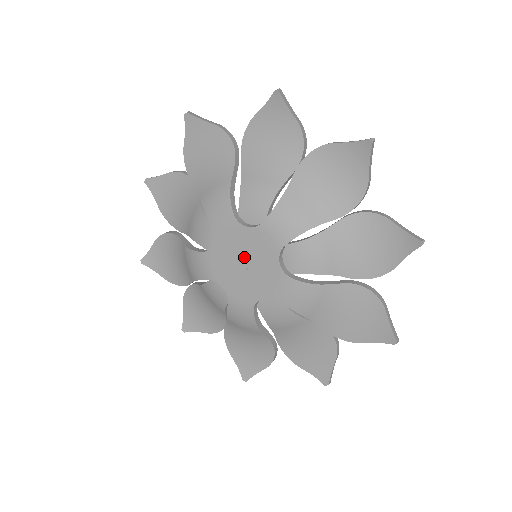
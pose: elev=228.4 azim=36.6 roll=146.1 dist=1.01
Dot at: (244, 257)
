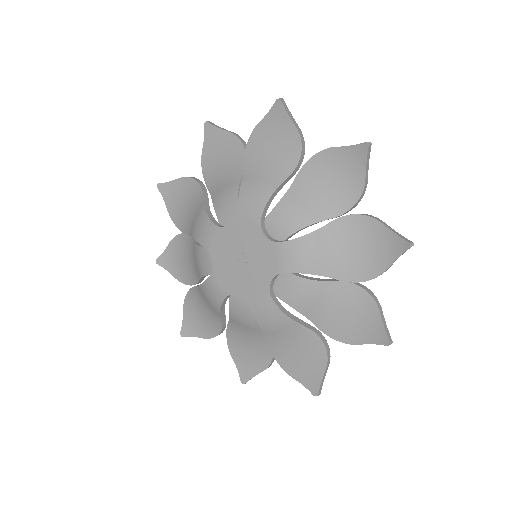
Dot at: (239, 254)
